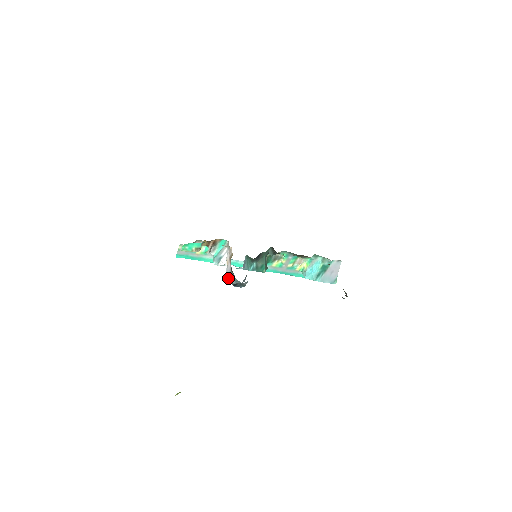
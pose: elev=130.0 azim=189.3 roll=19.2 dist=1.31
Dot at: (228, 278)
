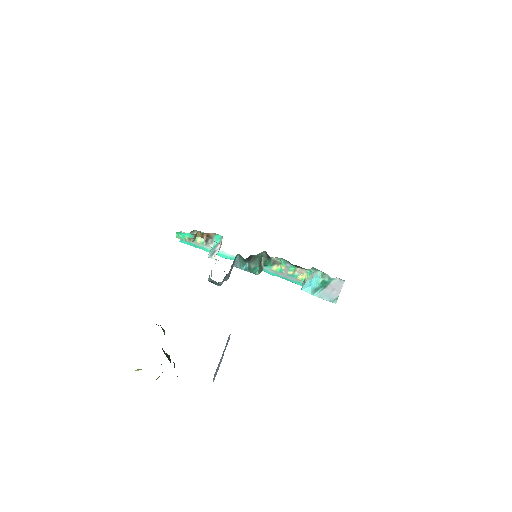
Dot at: (211, 273)
